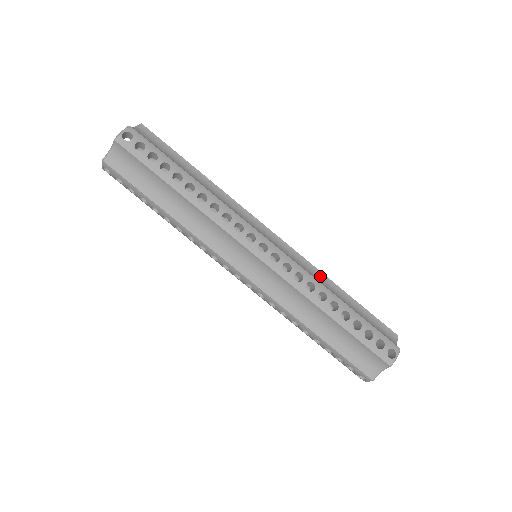
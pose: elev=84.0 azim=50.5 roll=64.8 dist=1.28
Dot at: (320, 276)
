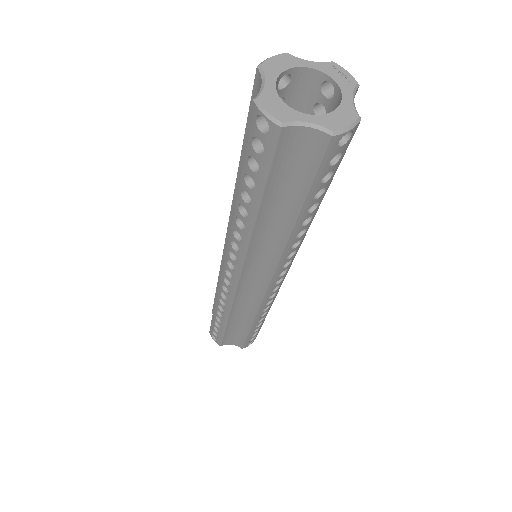
Dot at: occluded
